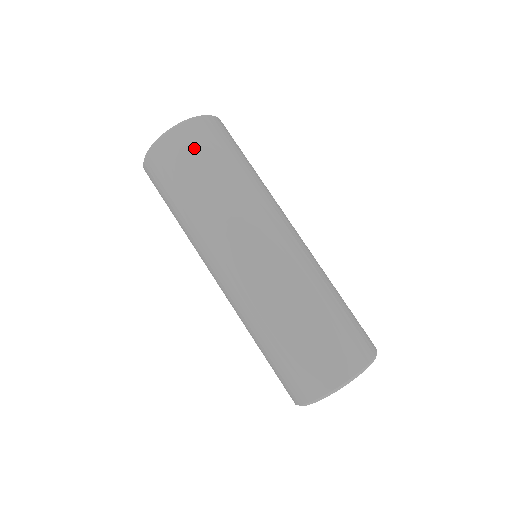
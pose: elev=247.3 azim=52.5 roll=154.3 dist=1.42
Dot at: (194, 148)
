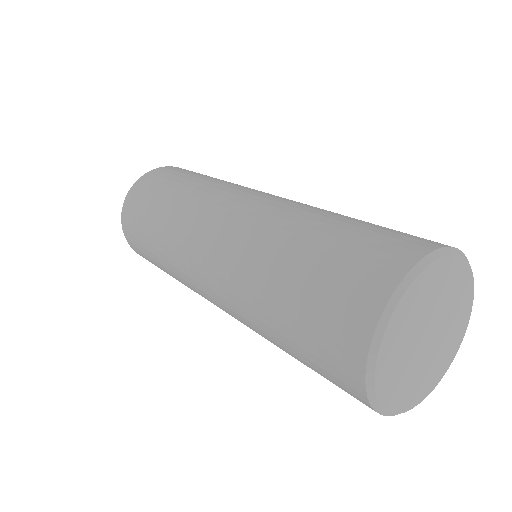
Dot at: (142, 197)
